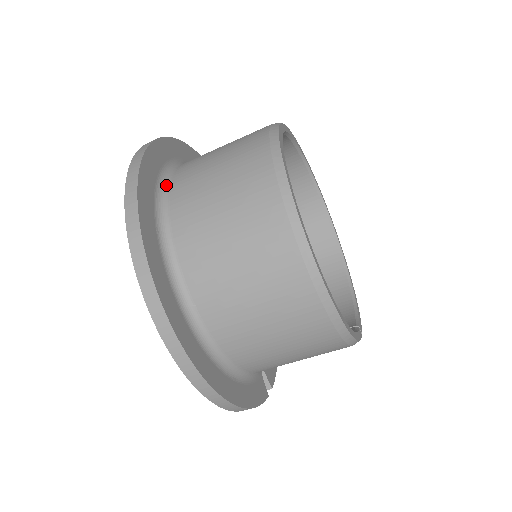
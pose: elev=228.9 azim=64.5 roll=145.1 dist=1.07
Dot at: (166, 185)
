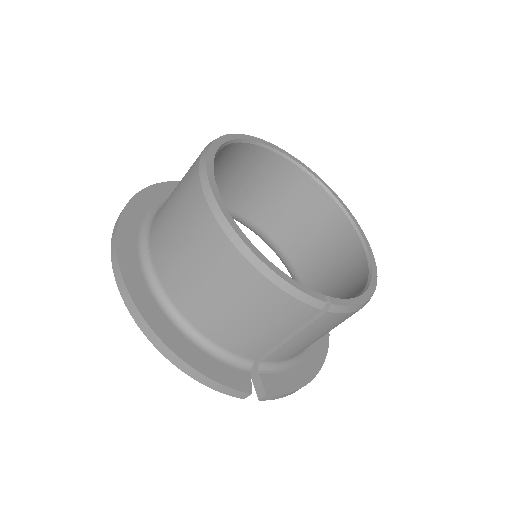
Dot at: occluded
